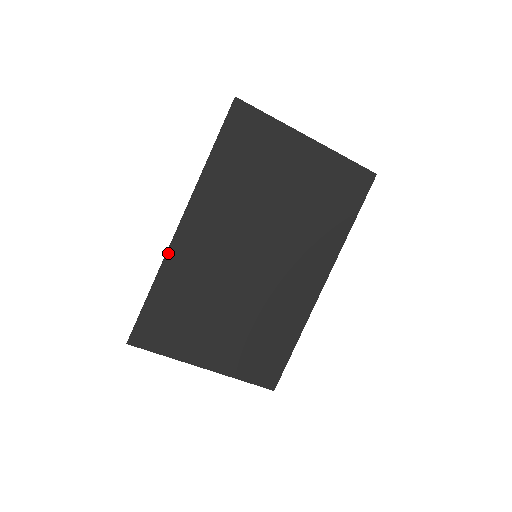
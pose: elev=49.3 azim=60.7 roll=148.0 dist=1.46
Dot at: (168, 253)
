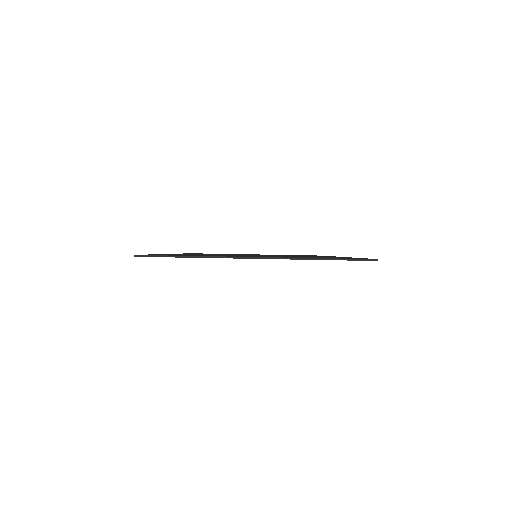
Dot at: occluded
